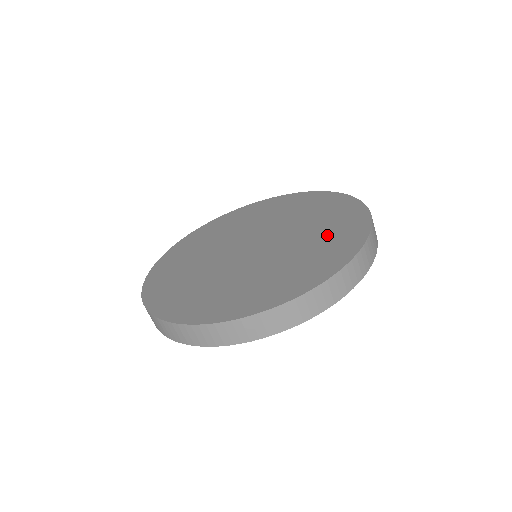
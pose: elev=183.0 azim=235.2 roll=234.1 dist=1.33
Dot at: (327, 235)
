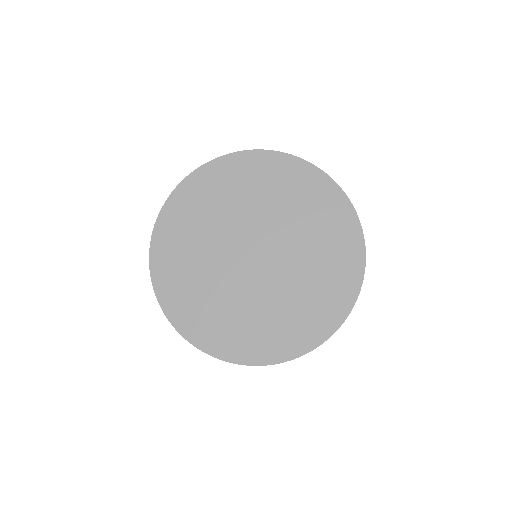
Dot at: (327, 246)
